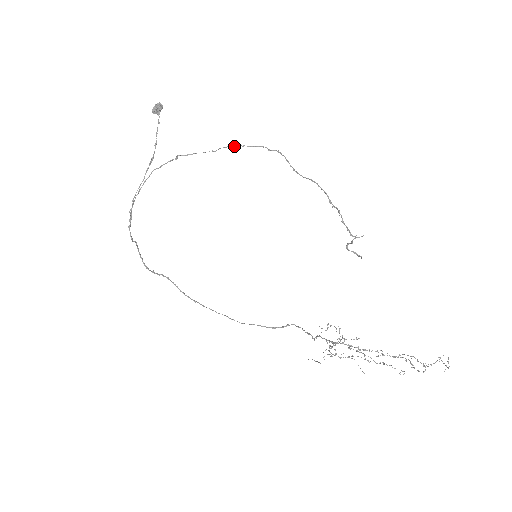
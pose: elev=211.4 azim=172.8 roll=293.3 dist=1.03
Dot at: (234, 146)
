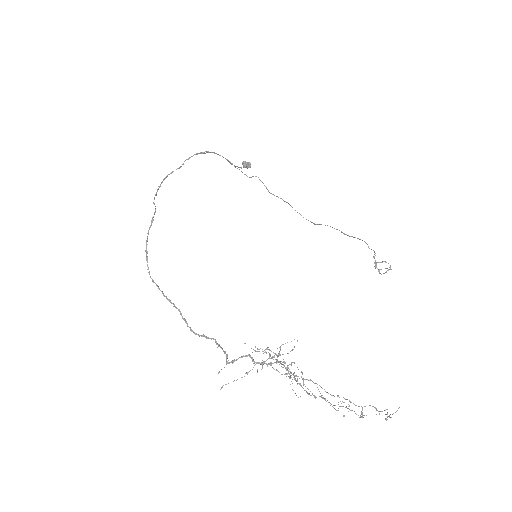
Dot at: occluded
